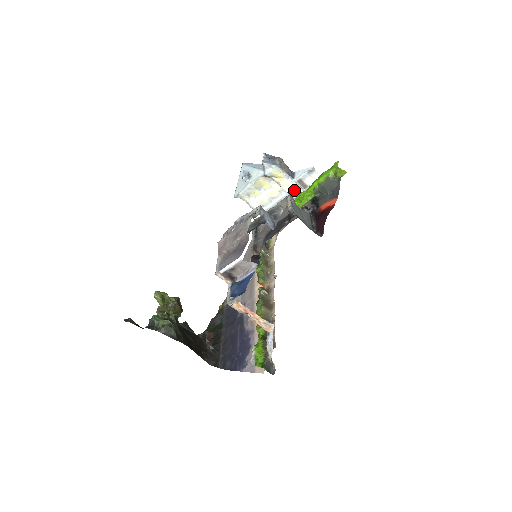
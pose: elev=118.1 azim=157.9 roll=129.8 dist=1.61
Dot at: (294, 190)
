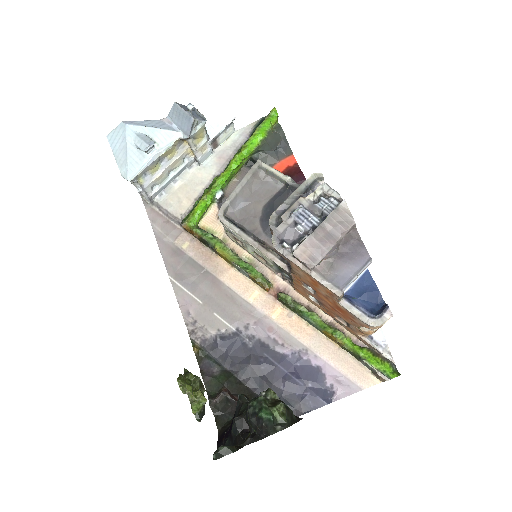
Dot at: (205, 153)
